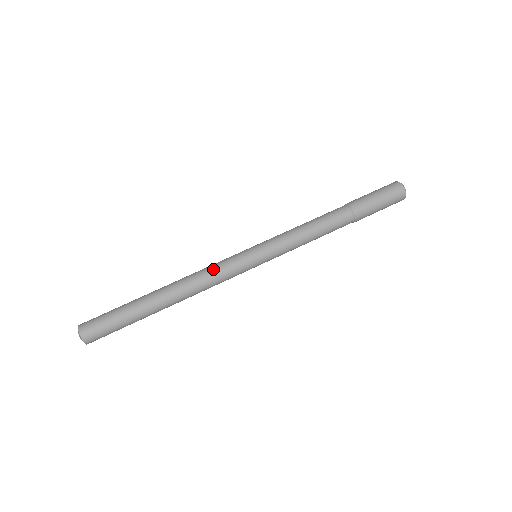
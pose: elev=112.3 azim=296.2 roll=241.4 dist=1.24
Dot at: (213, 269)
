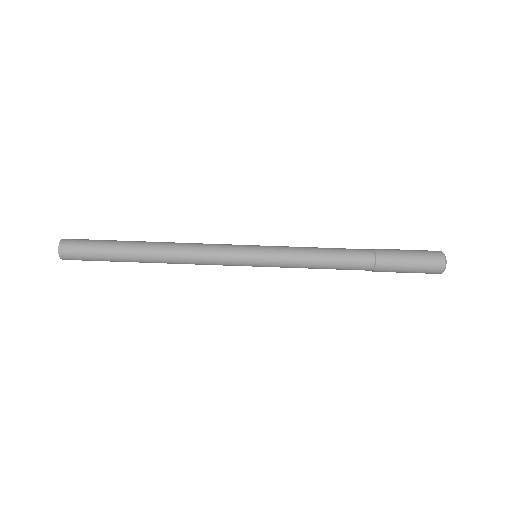
Dot at: (208, 244)
